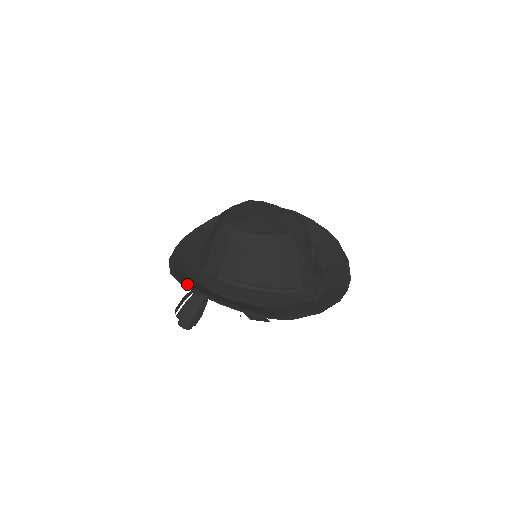
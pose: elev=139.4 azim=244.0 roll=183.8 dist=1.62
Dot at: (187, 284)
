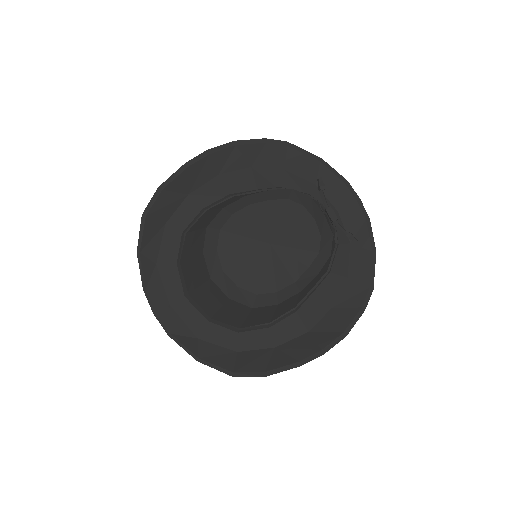
Dot at: (272, 371)
